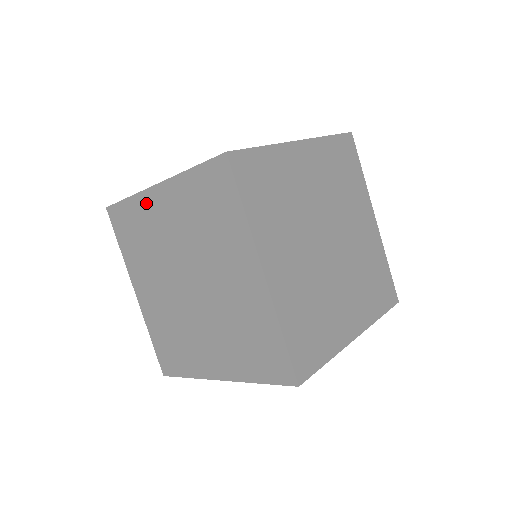
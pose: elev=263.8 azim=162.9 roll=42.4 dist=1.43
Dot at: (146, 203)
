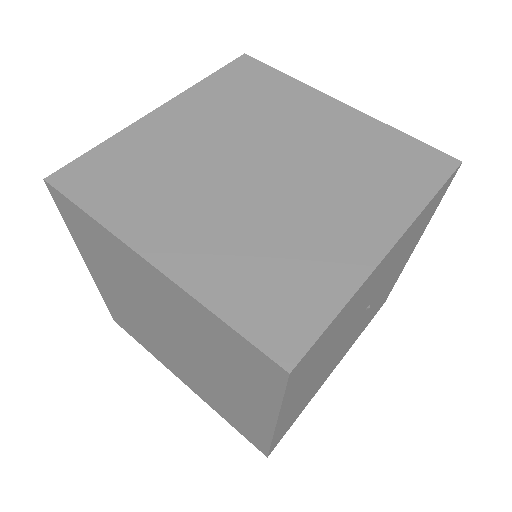
Dot at: (144, 131)
